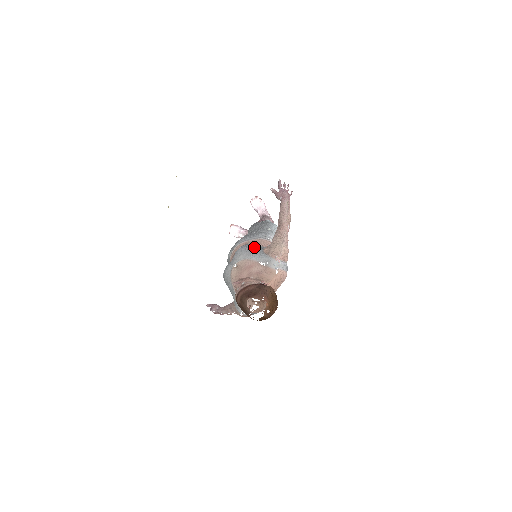
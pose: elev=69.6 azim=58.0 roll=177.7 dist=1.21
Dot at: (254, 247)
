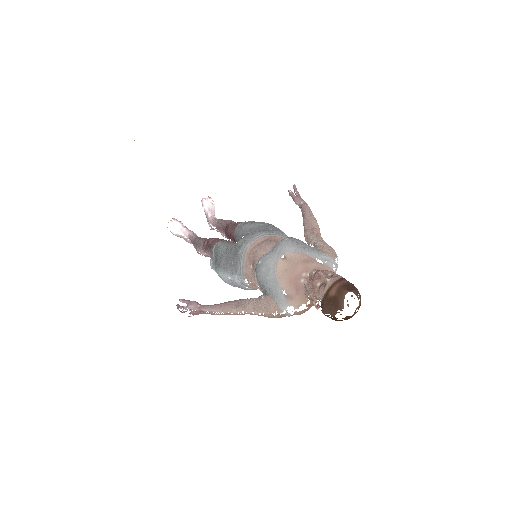
Dot at: (303, 242)
